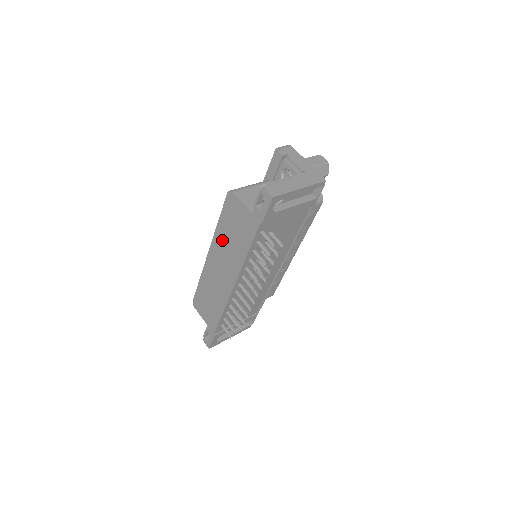
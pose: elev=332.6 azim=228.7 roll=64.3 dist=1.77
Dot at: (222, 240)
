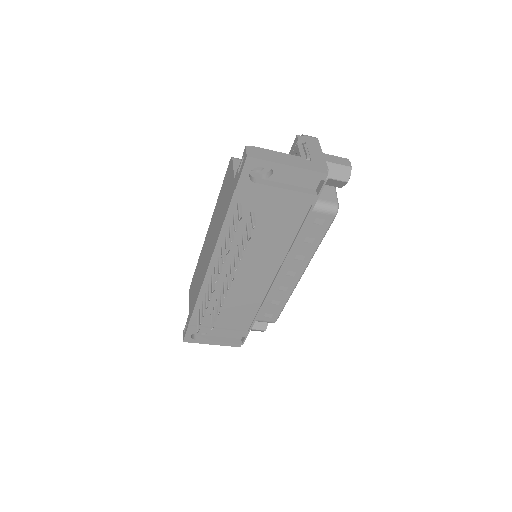
Dot at: (216, 214)
